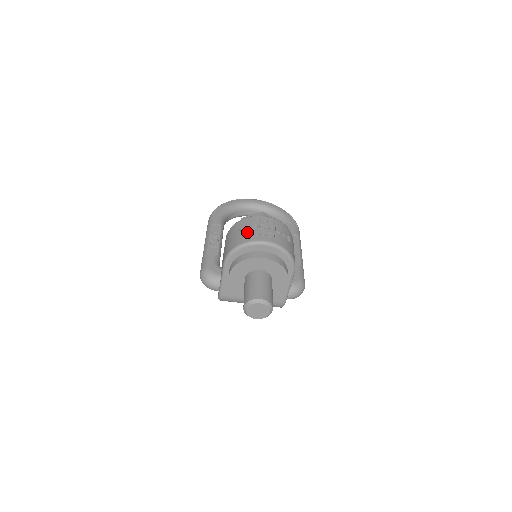
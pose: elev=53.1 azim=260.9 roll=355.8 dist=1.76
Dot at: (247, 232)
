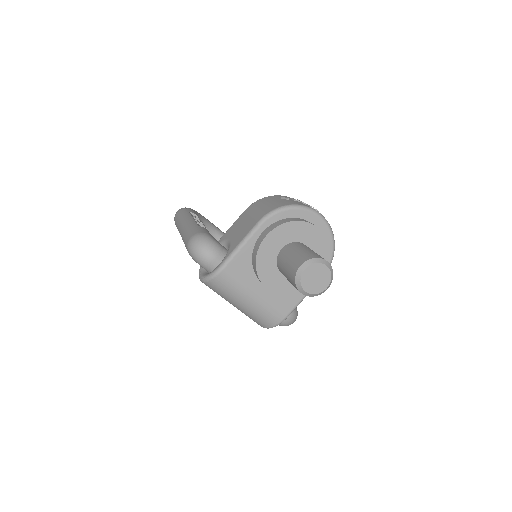
Dot at: (297, 201)
